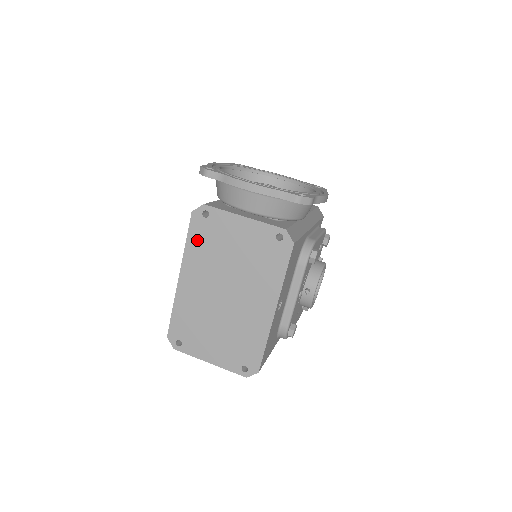
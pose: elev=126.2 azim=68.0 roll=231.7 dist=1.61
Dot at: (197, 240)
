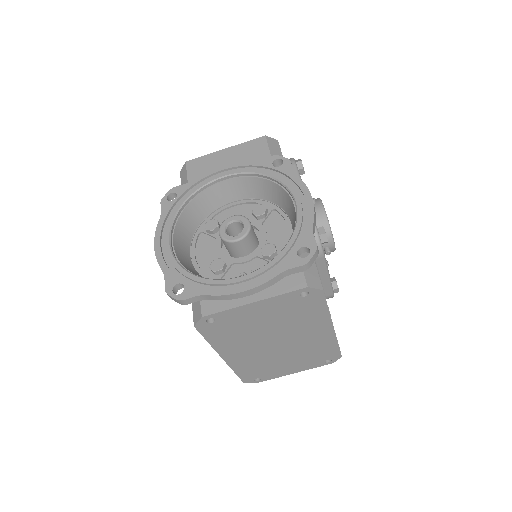
Dot at: (218, 336)
